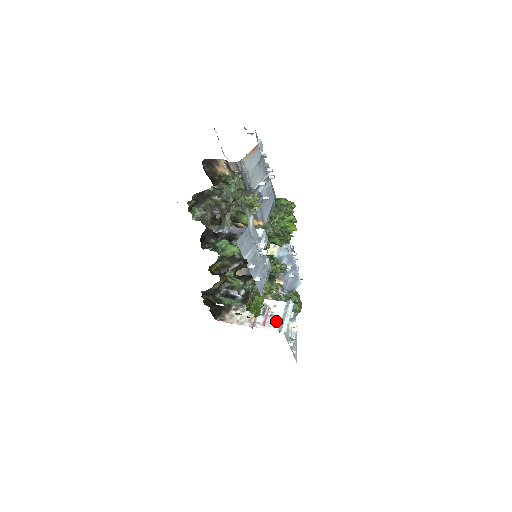
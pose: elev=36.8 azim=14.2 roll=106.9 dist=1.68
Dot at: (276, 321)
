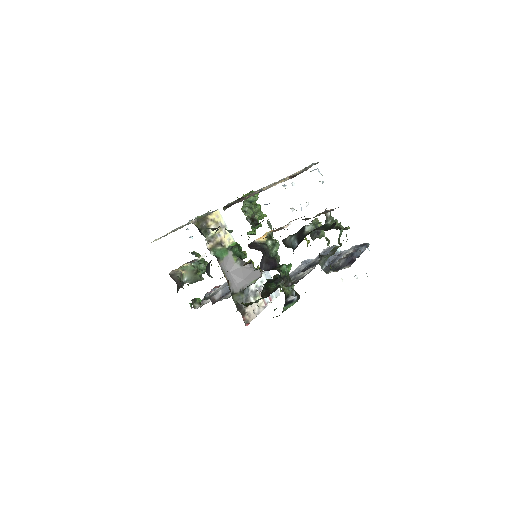
Dot at: occluded
